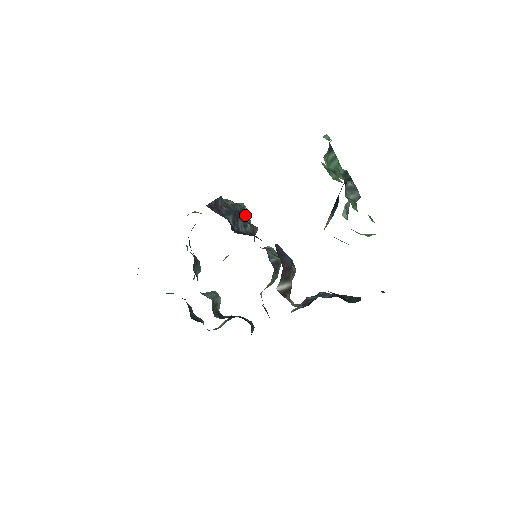
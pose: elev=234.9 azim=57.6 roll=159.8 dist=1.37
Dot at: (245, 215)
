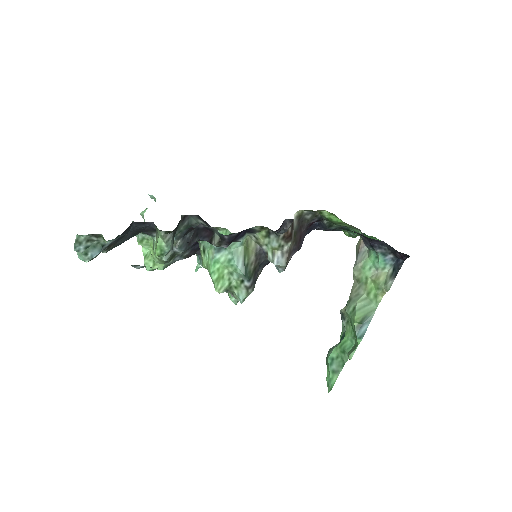
Dot at: occluded
